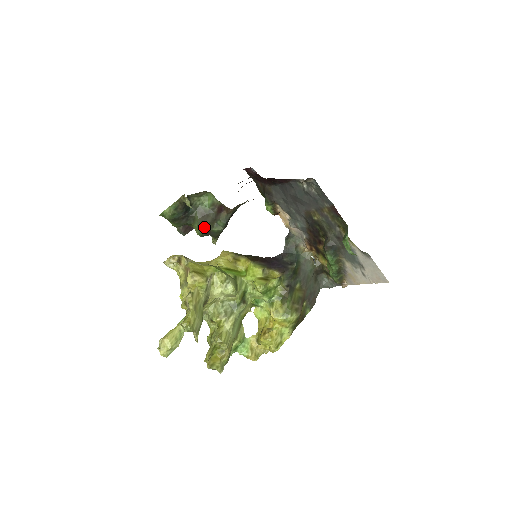
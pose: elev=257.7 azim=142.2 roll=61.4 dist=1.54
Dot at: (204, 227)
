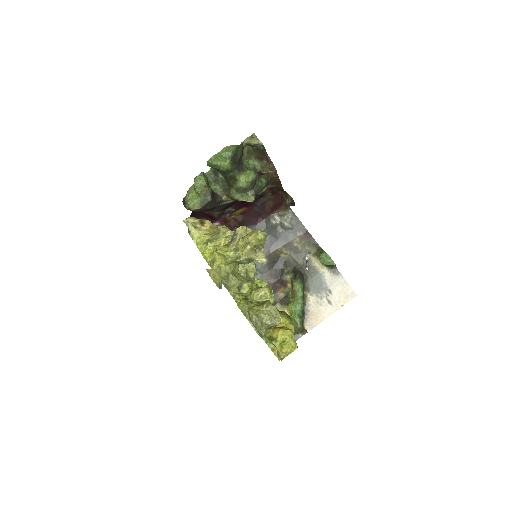
Dot at: (255, 174)
